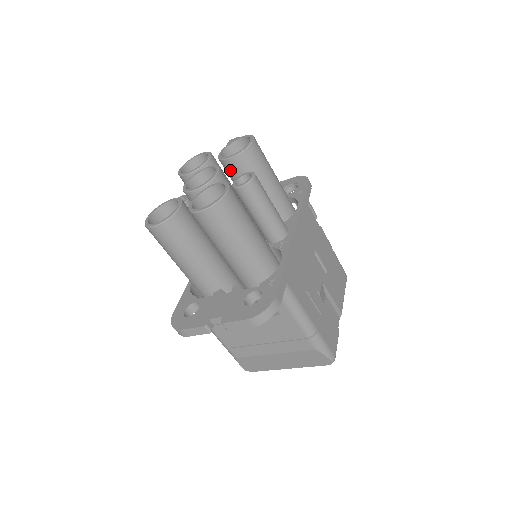
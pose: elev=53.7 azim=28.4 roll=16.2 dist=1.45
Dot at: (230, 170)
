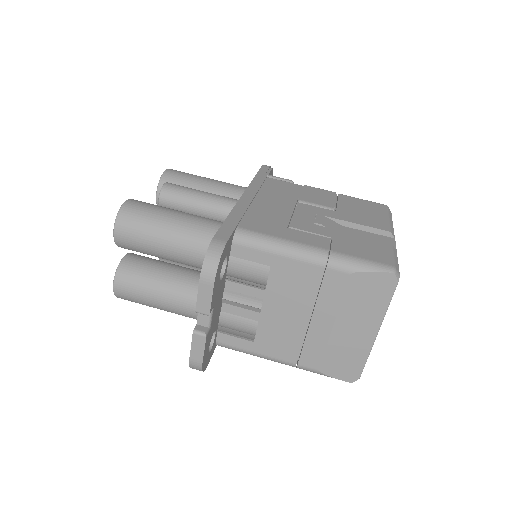
Dot at: occluded
